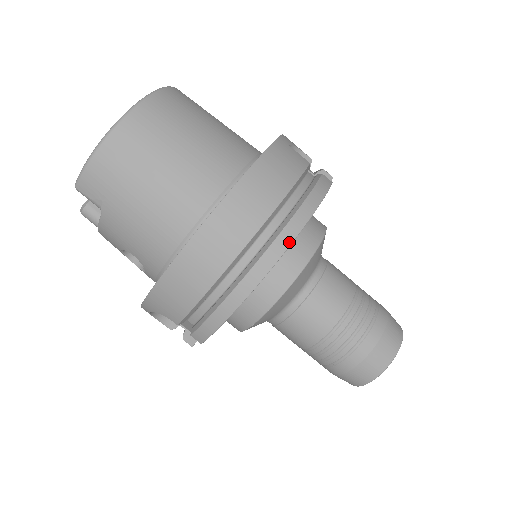
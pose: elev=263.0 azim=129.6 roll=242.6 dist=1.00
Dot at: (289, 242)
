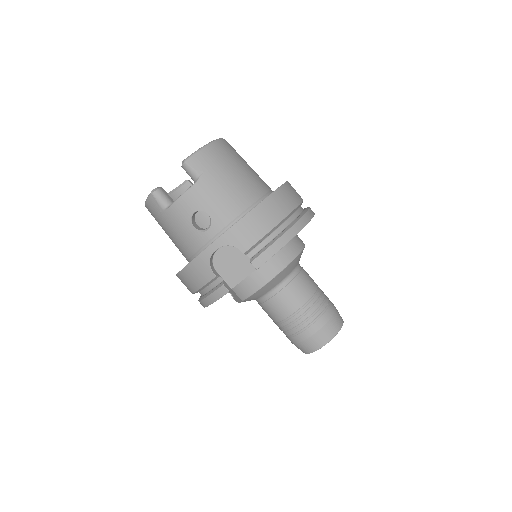
Dot at: (312, 216)
